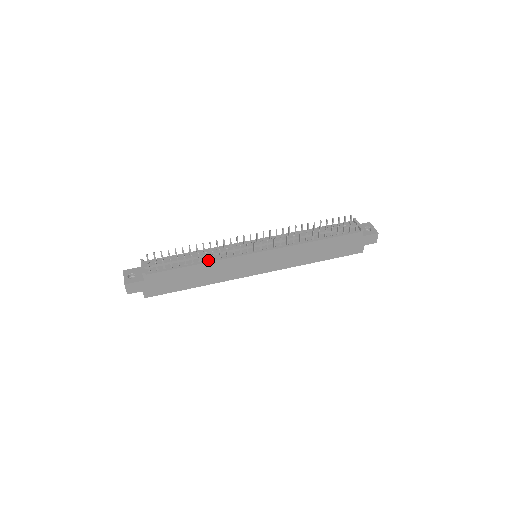
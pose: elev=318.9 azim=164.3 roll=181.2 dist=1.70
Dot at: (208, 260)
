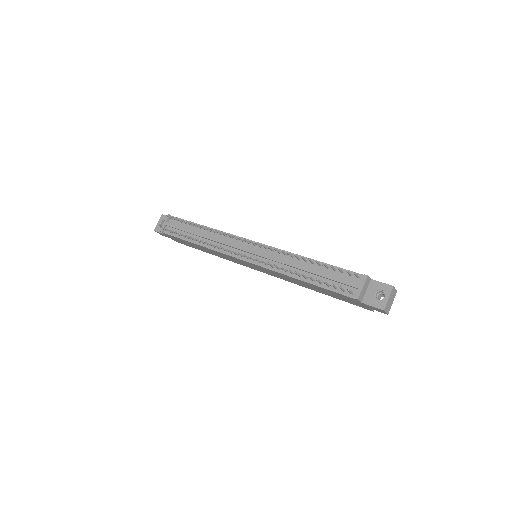
Dot at: (206, 244)
